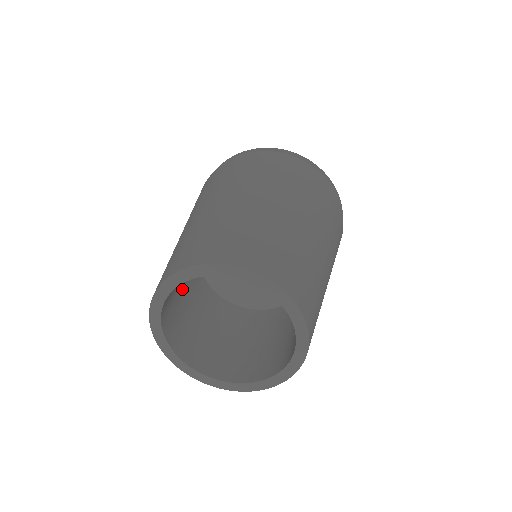
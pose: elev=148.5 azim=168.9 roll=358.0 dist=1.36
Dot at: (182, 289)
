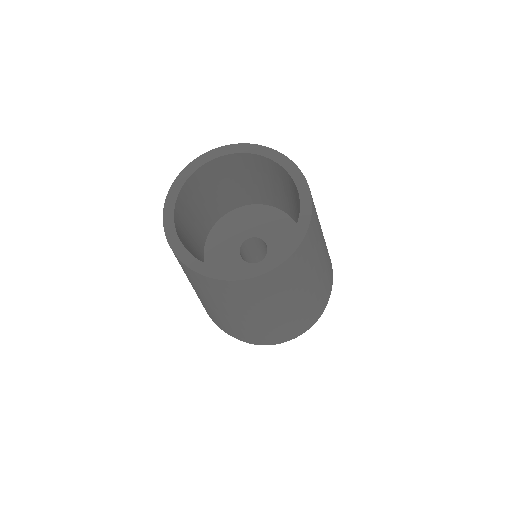
Dot at: (191, 248)
